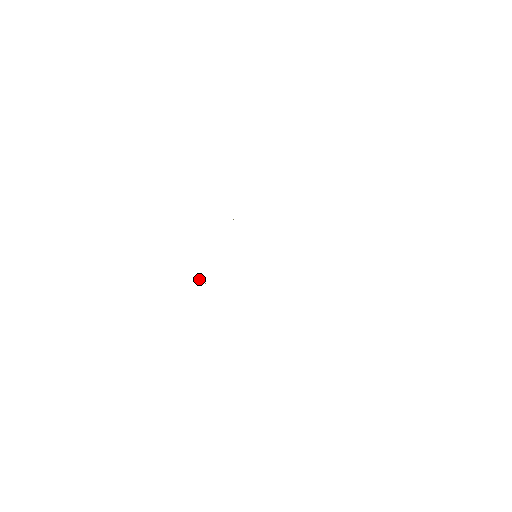
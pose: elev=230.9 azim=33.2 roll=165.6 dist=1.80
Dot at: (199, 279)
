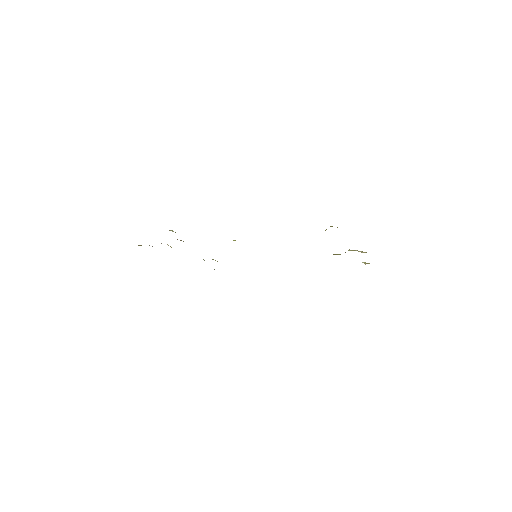
Dot at: (168, 245)
